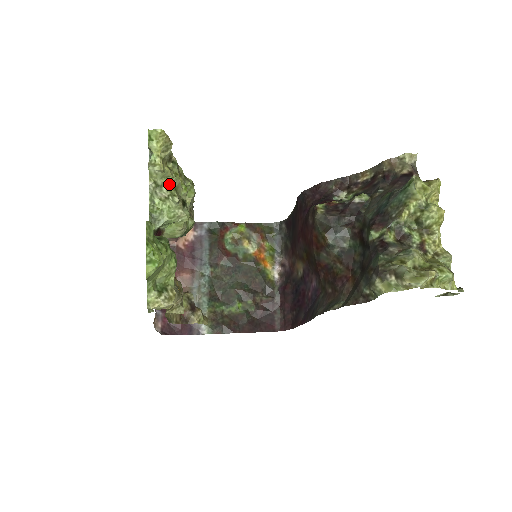
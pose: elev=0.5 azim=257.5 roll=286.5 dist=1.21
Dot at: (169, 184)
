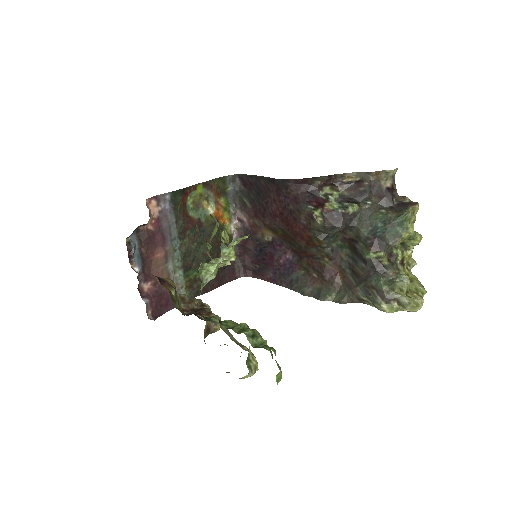
Dot at: occluded
